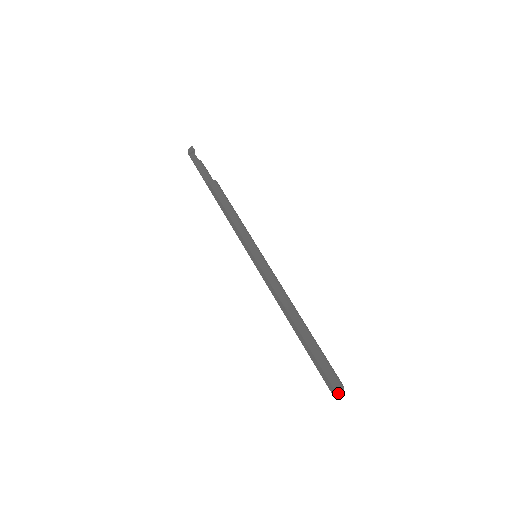
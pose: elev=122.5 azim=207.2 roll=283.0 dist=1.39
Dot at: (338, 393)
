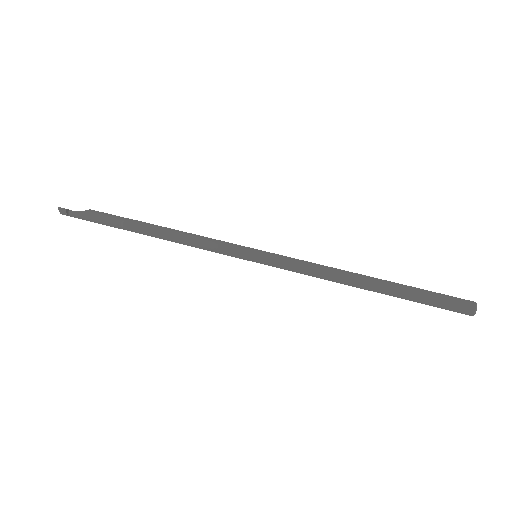
Dot at: occluded
